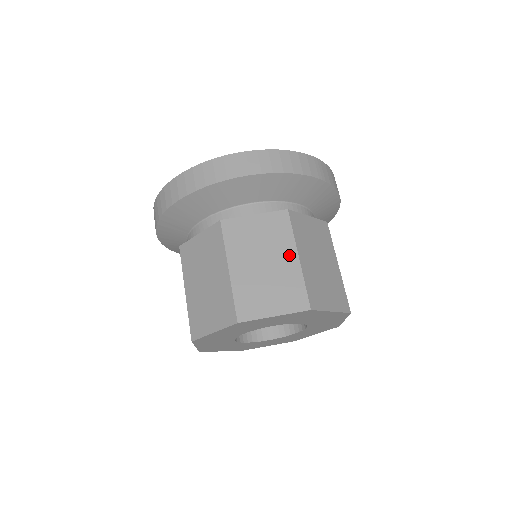
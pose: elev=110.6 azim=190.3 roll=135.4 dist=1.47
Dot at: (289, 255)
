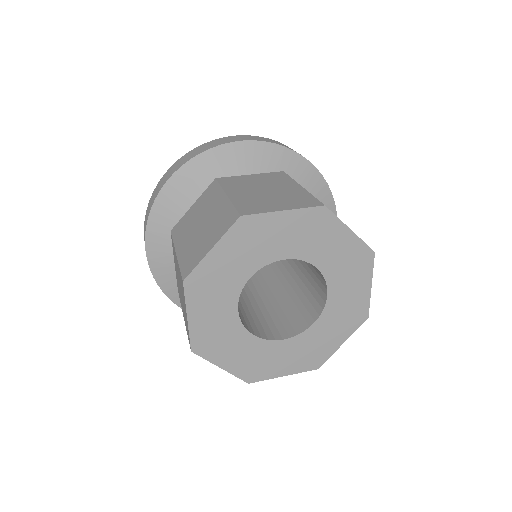
Dot at: (291, 186)
